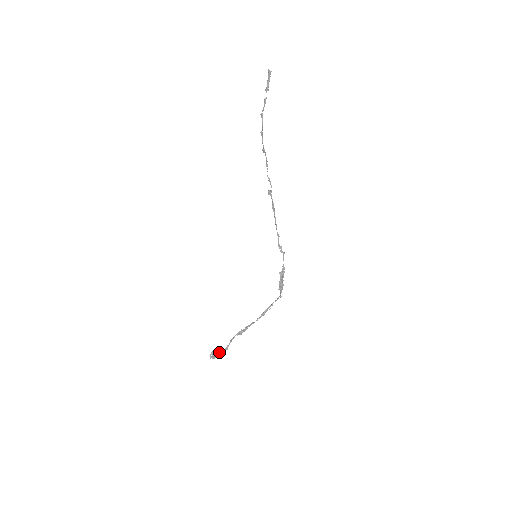
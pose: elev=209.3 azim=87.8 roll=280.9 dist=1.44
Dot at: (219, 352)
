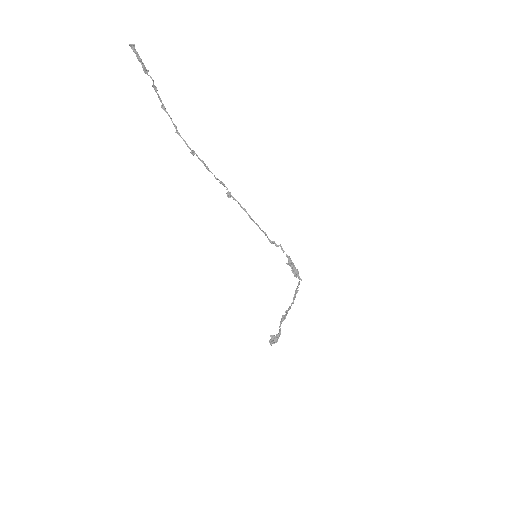
Dot at: (275, 338)
